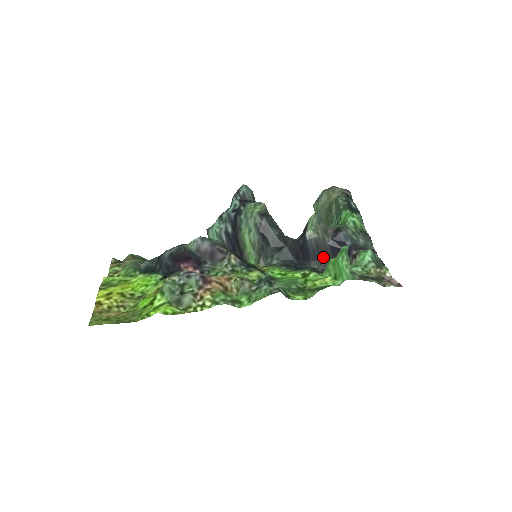
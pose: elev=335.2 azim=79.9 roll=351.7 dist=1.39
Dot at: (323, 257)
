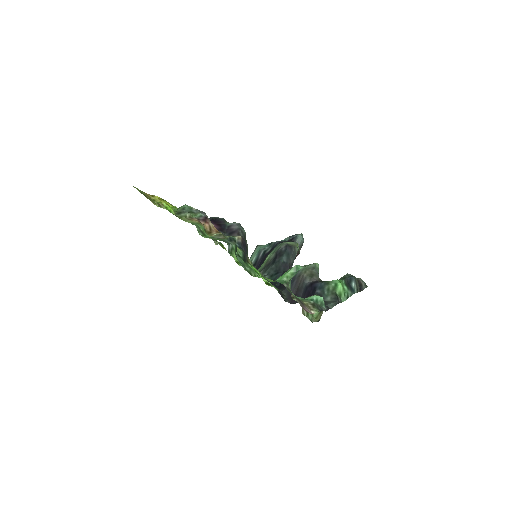
Dot at: (296, 293)
